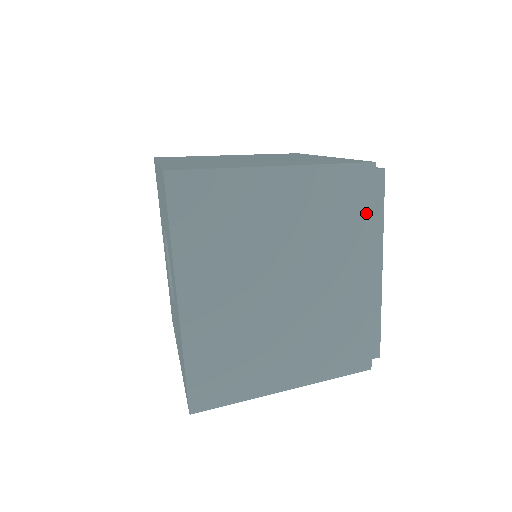
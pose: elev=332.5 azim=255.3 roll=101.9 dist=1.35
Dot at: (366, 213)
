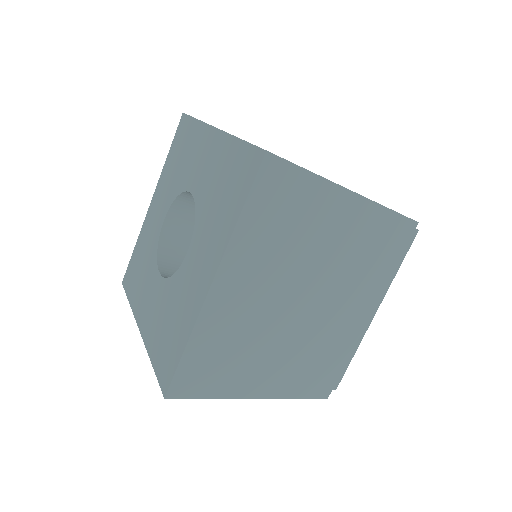
Dot at: (391, 262)
